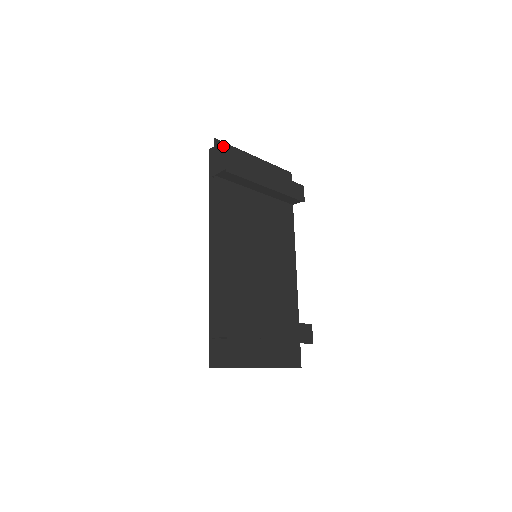
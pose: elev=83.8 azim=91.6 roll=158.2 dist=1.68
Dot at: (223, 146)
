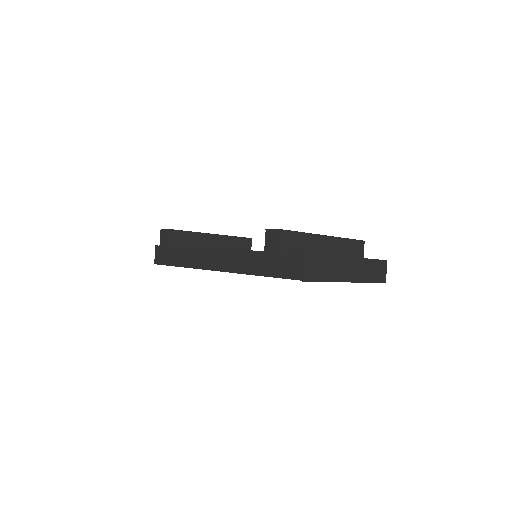
Dot at: occluded
